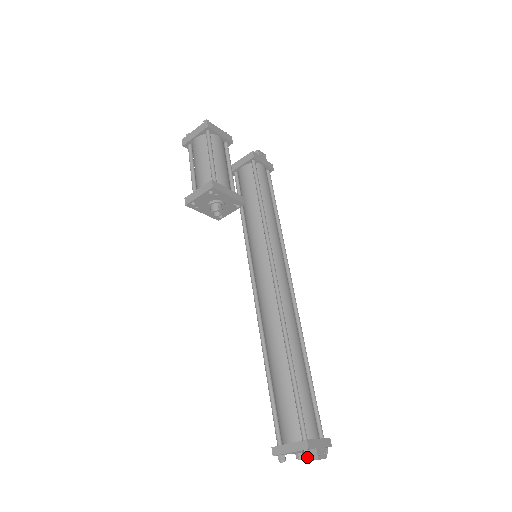
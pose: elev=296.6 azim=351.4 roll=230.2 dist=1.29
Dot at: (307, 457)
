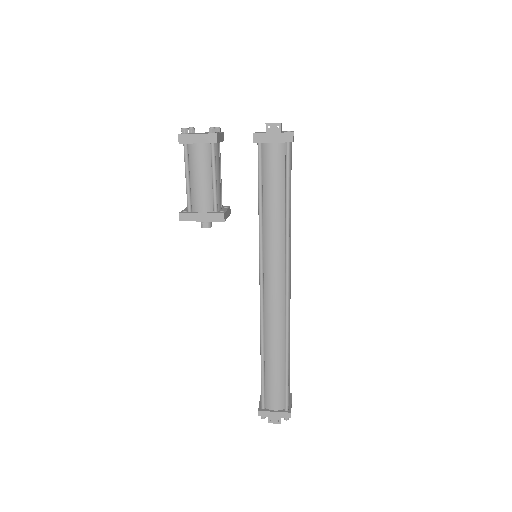
Dot at: (261, 418)
